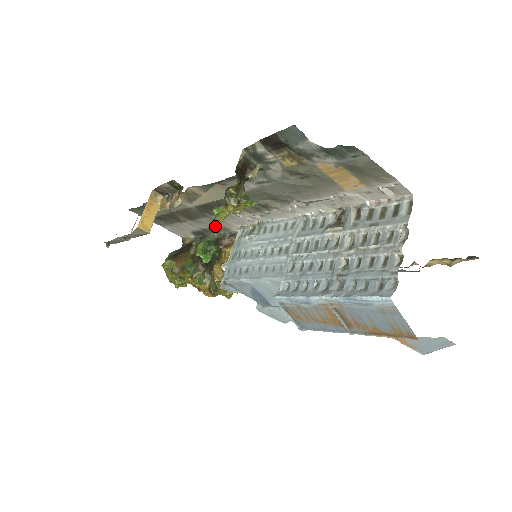
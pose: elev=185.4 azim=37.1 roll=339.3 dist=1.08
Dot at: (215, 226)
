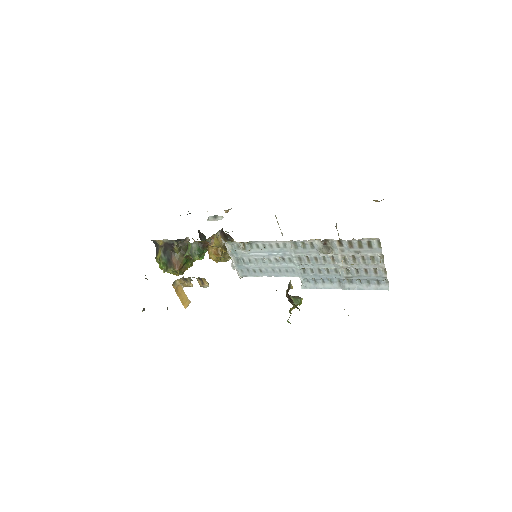
Dot at: occluded
